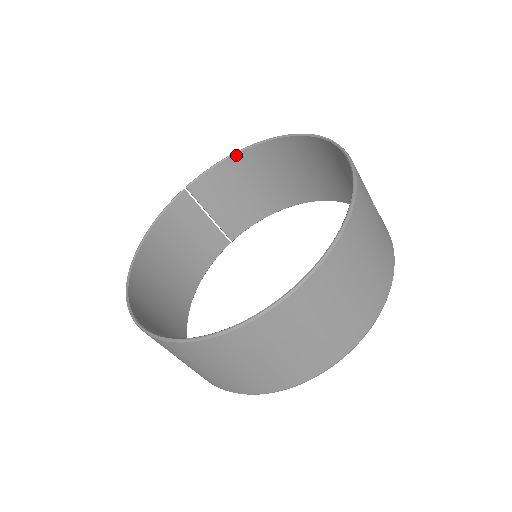
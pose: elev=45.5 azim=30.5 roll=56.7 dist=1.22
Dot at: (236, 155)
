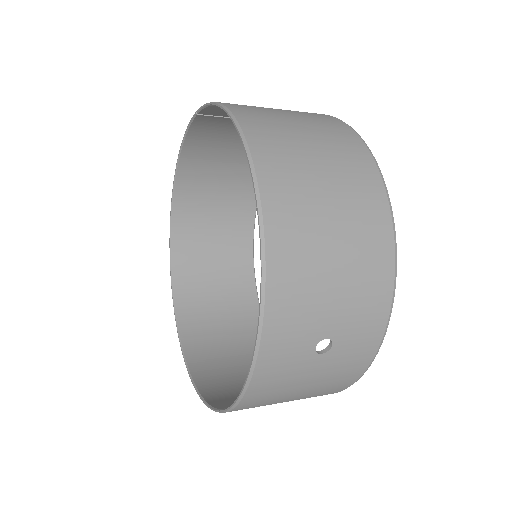
Dot at: occluded
